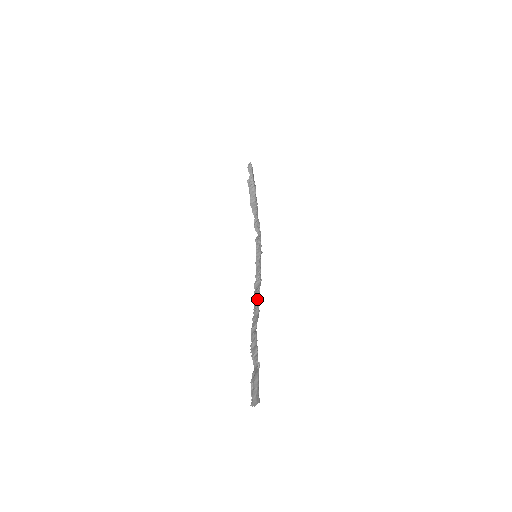
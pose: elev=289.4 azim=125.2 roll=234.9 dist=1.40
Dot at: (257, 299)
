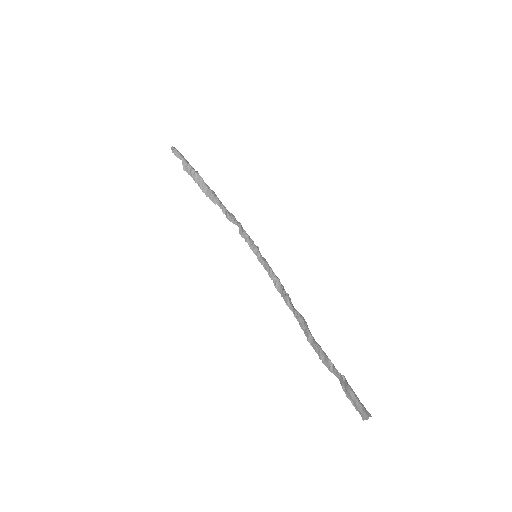
Dot at: (291, 304)
